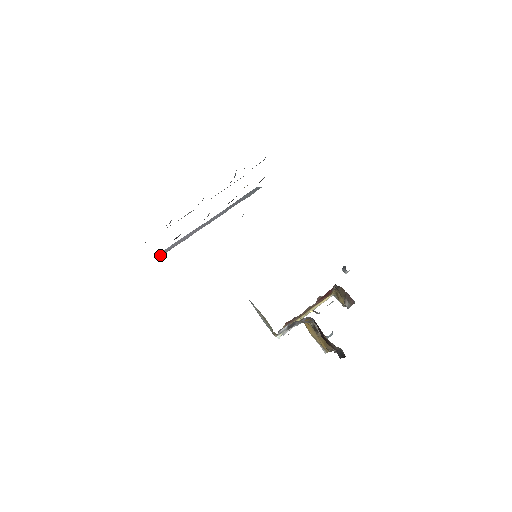
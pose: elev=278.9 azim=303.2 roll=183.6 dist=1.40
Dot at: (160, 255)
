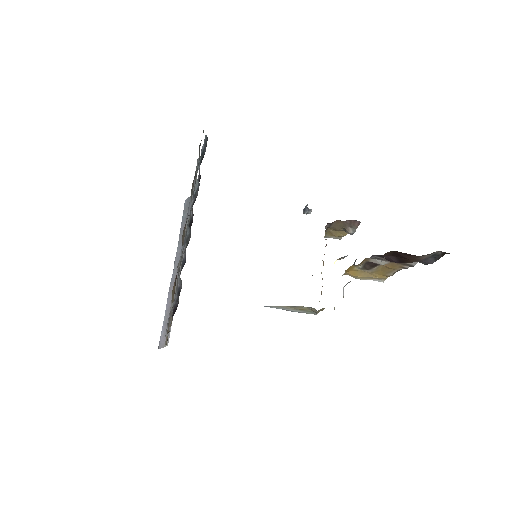
Dot at: (164, 341)
